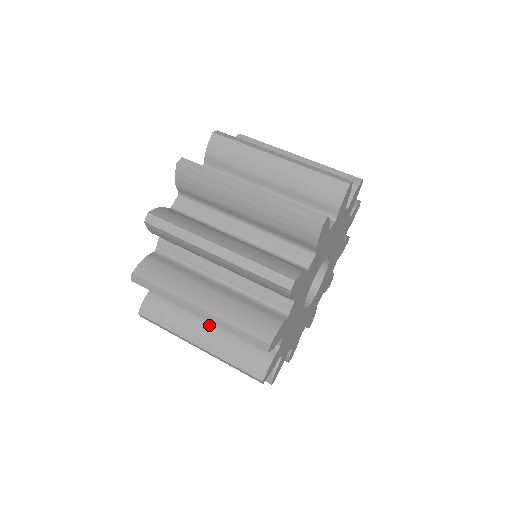
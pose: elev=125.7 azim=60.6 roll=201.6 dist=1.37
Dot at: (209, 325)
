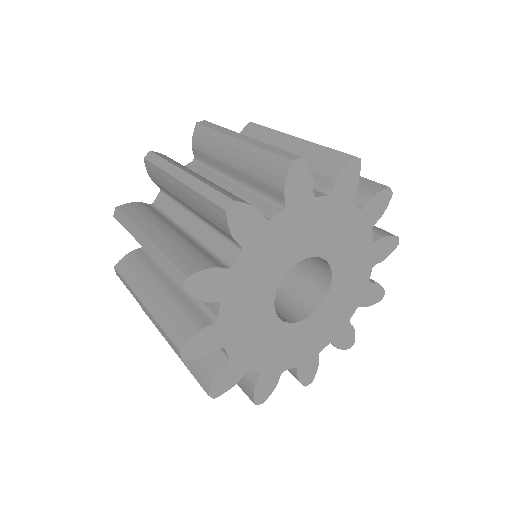
Dot at: occluded
